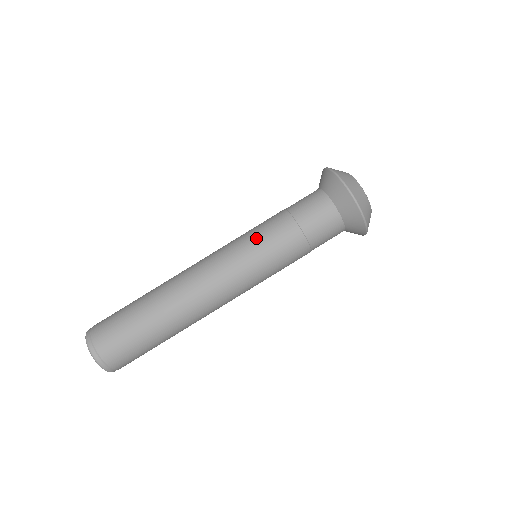
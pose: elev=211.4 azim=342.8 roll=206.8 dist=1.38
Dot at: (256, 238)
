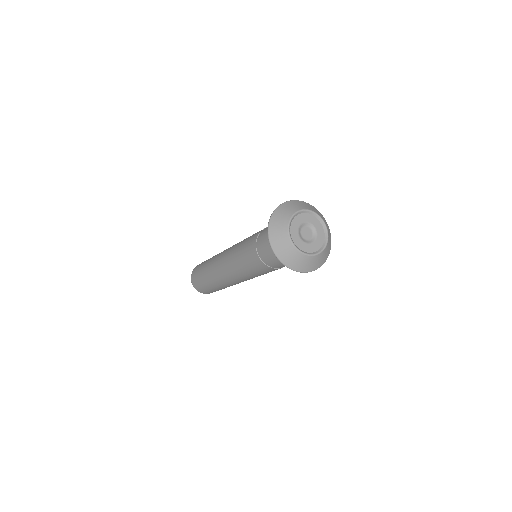
Dot at: (242, 260)
